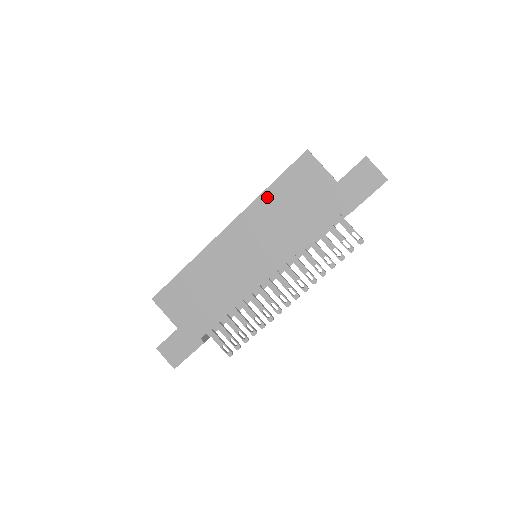
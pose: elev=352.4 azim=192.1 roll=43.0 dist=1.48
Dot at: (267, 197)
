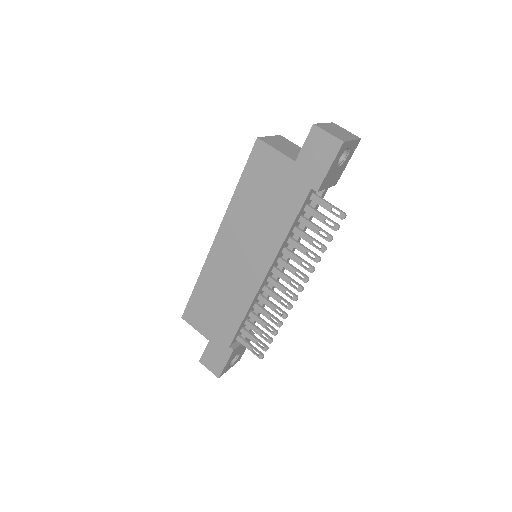
Dot at: (238, 198)
